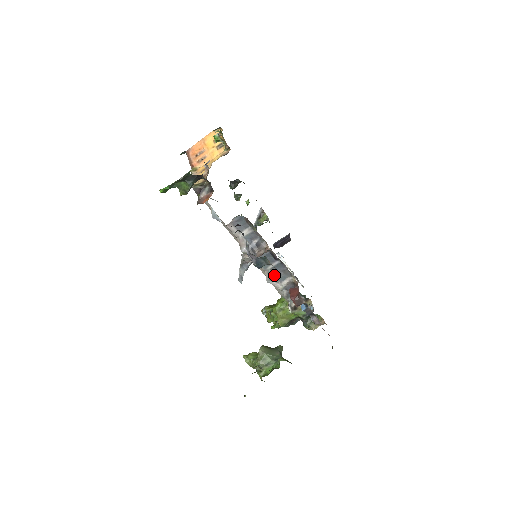
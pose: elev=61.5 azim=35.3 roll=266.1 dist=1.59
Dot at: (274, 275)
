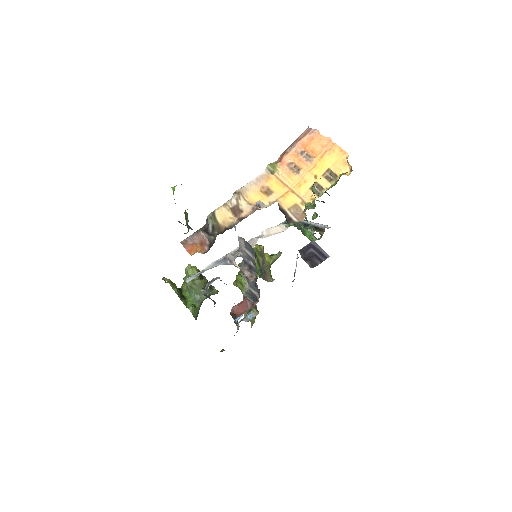
Dot at: (249, 281)
